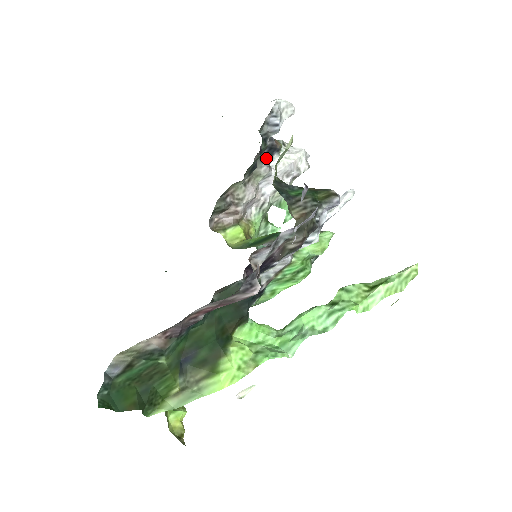
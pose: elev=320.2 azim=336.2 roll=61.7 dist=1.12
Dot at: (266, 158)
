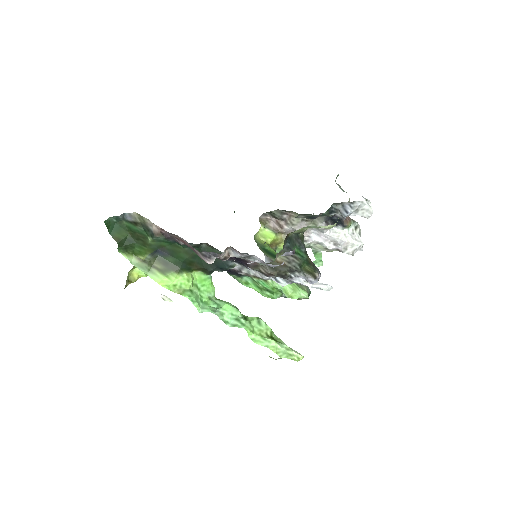
Dot at: (333, 222)
